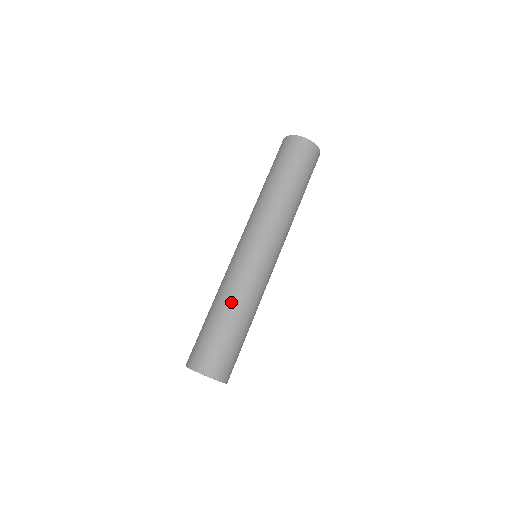
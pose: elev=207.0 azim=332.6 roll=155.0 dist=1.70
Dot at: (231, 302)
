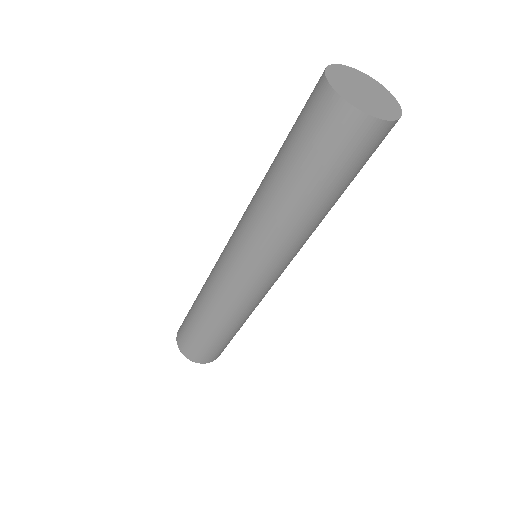
Dot at: (206, 309)
